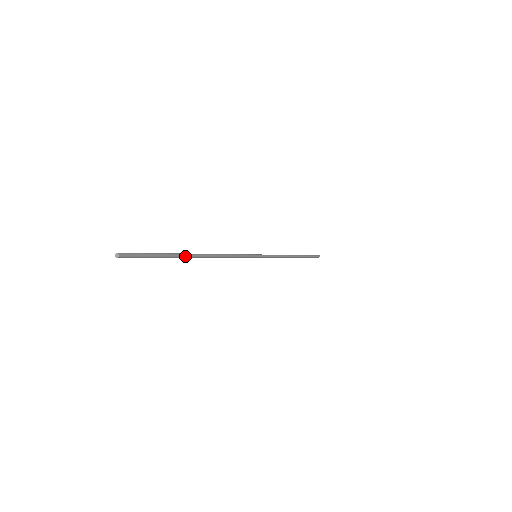
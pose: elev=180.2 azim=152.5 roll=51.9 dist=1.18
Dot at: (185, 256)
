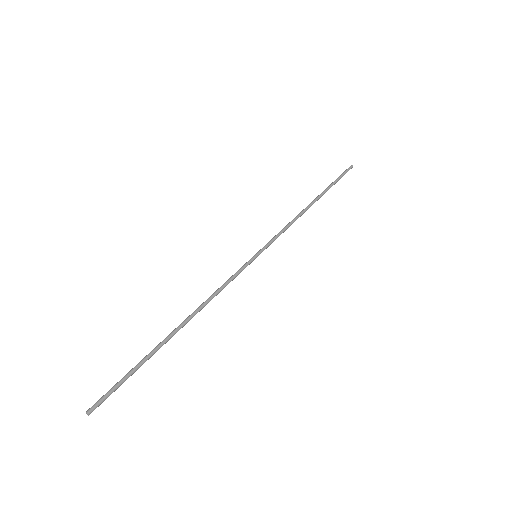
Dot at: occluded
